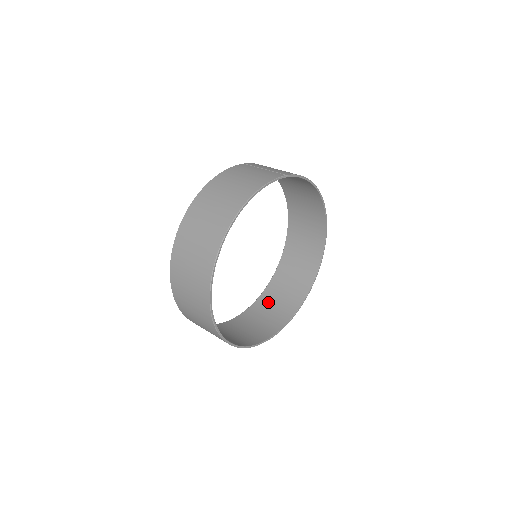
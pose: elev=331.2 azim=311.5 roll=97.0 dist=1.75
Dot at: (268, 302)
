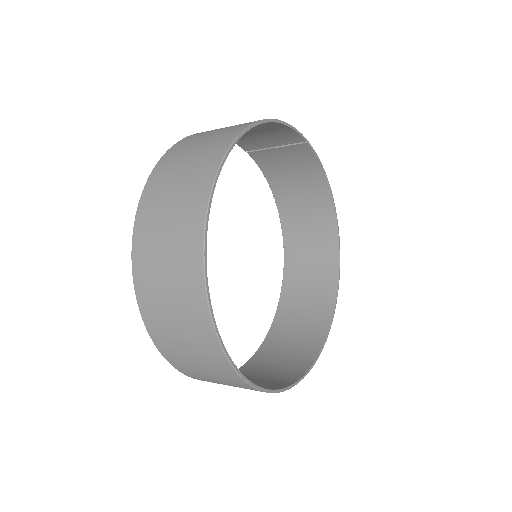
Dot at: (257, 369)
